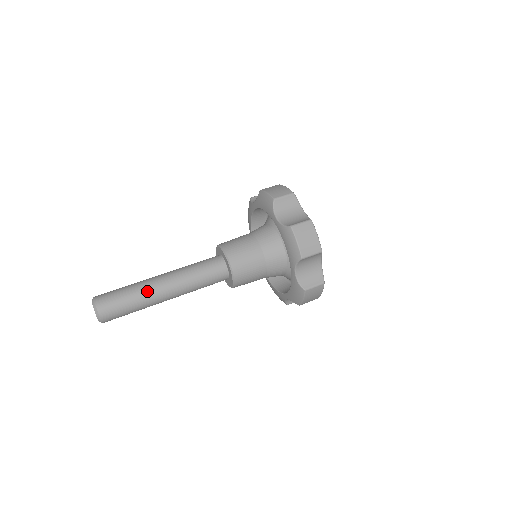
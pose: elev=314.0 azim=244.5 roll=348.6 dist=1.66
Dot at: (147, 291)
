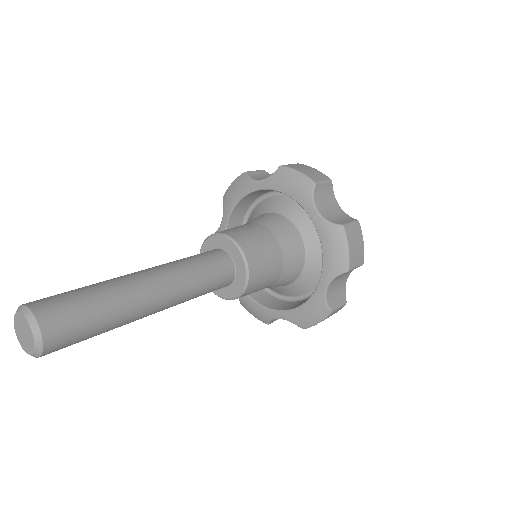
Dot at: (130, 300)
